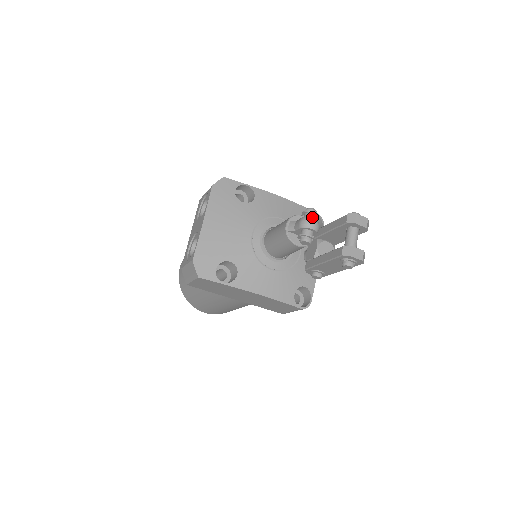
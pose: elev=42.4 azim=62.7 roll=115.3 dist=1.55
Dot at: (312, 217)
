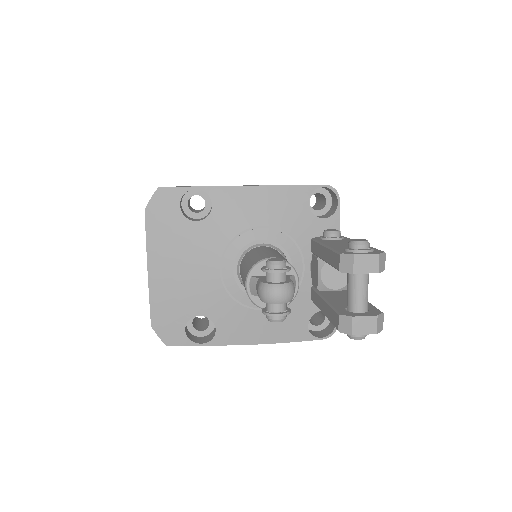
Dot at: (276, 279)
